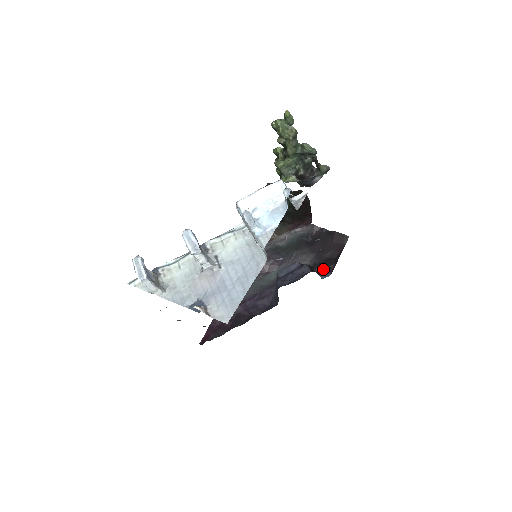
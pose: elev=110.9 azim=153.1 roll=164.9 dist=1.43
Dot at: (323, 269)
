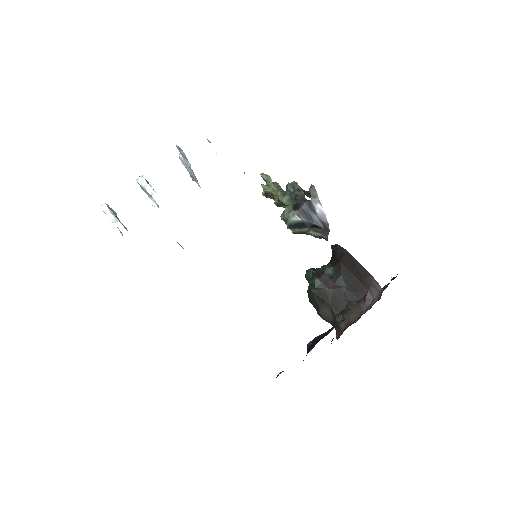
Dot at: occluded
